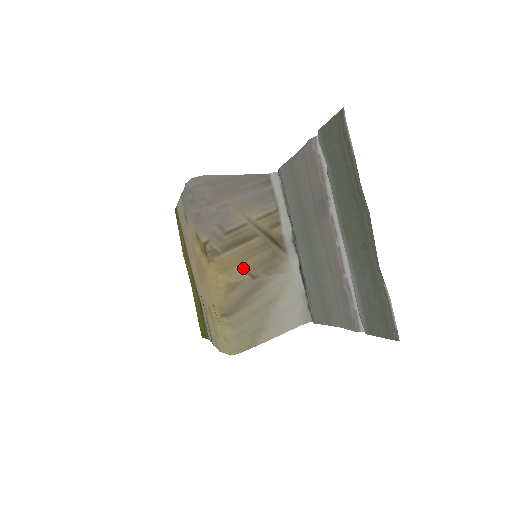
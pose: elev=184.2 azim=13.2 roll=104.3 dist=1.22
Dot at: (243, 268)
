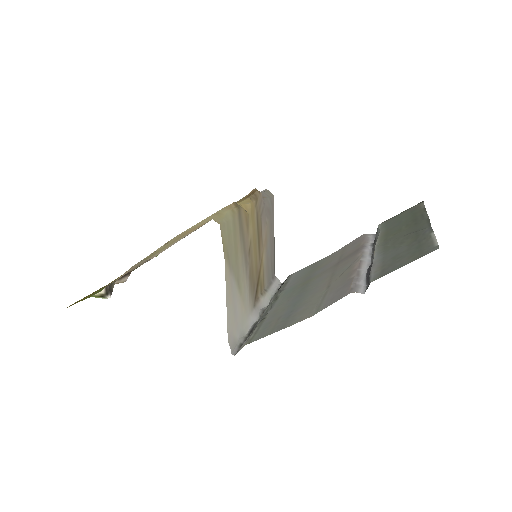
Dot at: (251, 238)
